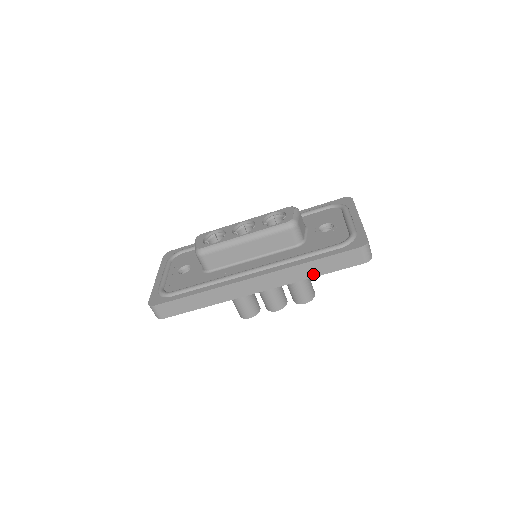
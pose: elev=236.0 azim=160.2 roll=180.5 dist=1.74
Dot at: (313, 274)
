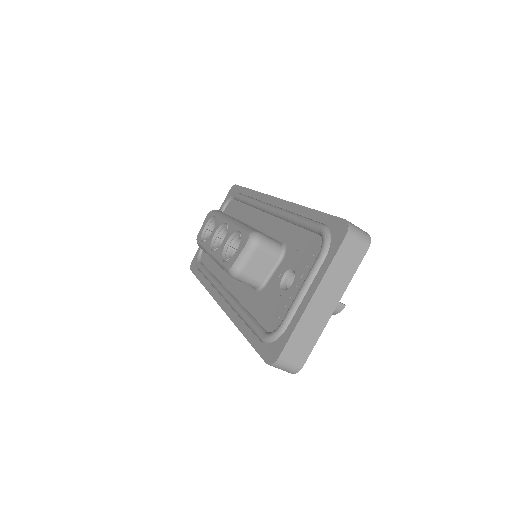
Dot at: occluded
